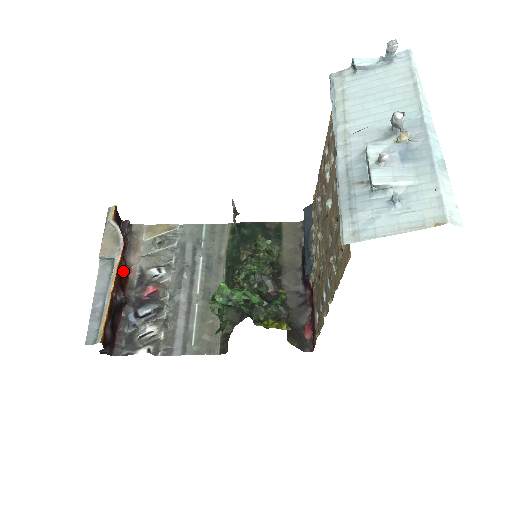
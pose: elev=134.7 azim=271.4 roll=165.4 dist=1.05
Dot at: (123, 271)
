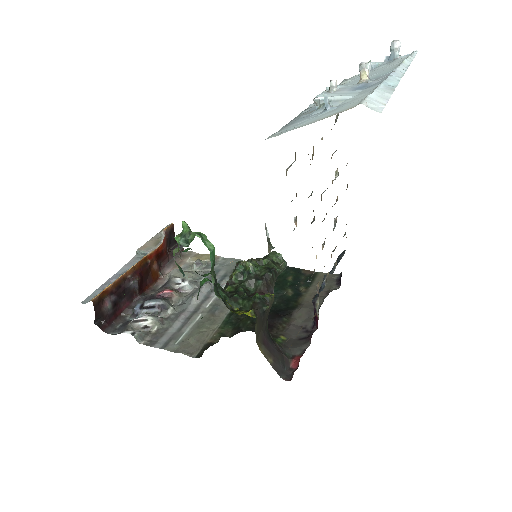
Dot at: (152, 271)
